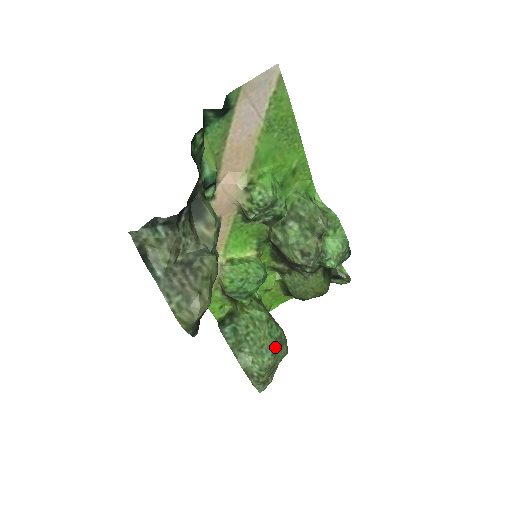
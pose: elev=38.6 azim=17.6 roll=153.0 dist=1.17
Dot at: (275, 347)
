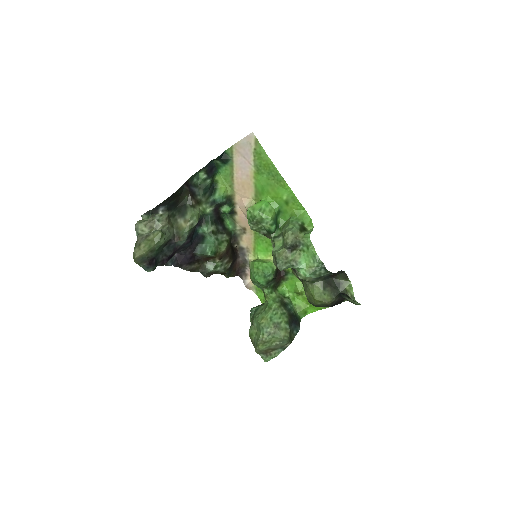
Dot at: (270, 328)
